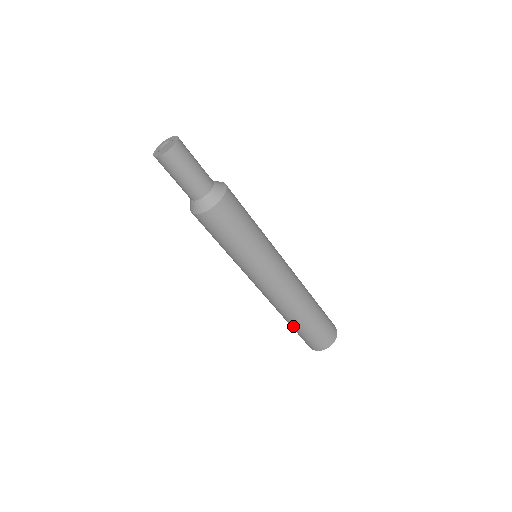
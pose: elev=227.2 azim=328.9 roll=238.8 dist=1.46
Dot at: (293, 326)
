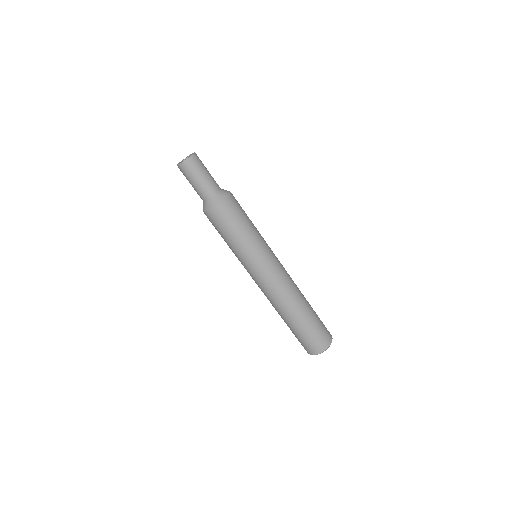
Dot at: occluded
